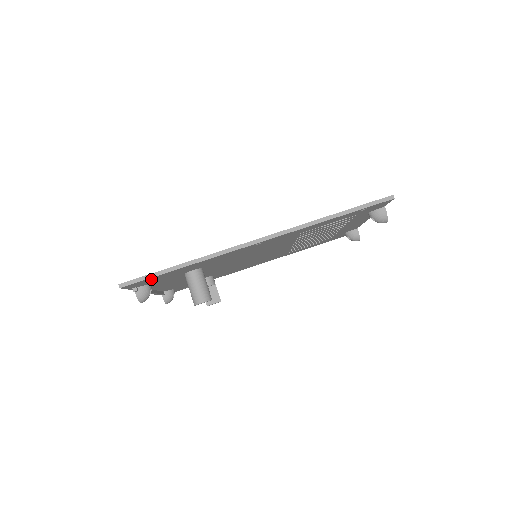
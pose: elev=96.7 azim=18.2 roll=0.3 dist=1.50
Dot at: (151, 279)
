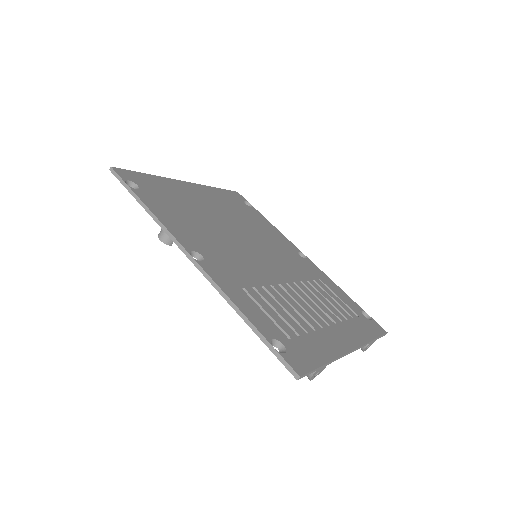
Dot at: (133, 187)
